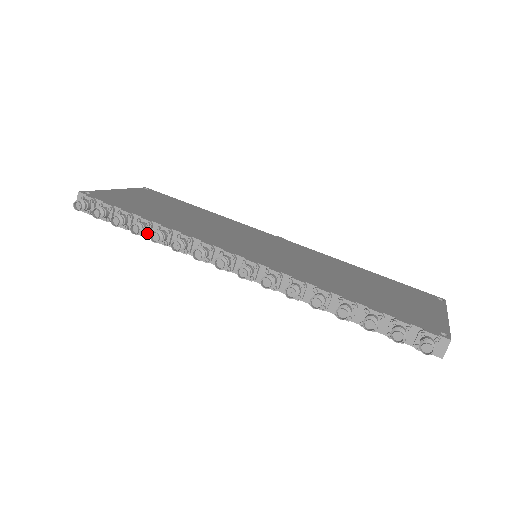
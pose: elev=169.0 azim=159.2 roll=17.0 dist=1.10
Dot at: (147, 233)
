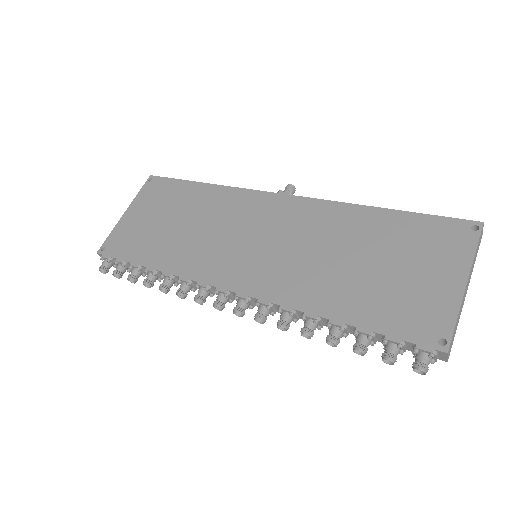
Dot at: (159, 278)
